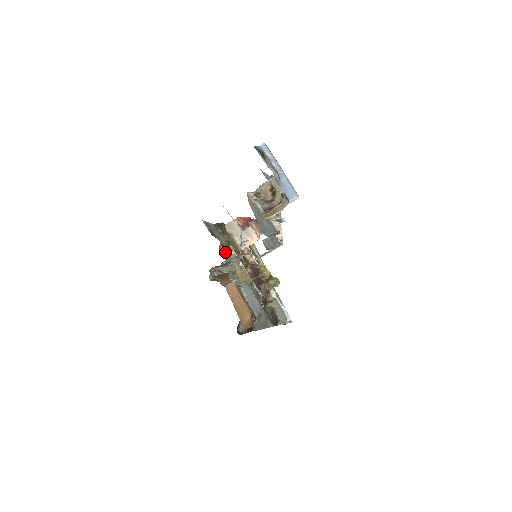
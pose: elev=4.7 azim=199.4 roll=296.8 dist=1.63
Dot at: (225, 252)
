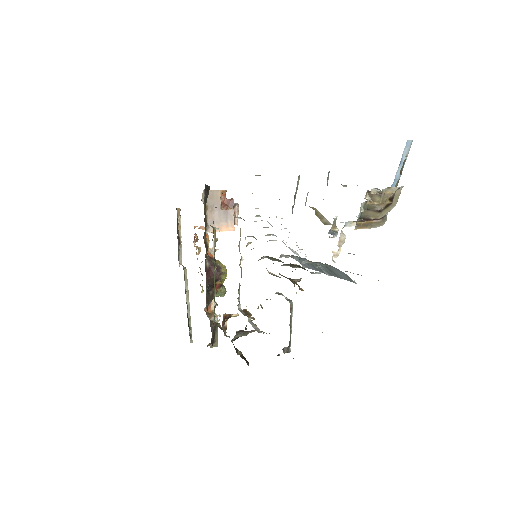
Dot at: (215, 231)
